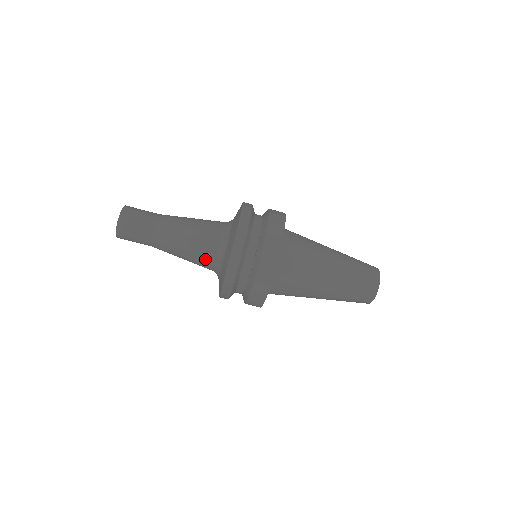
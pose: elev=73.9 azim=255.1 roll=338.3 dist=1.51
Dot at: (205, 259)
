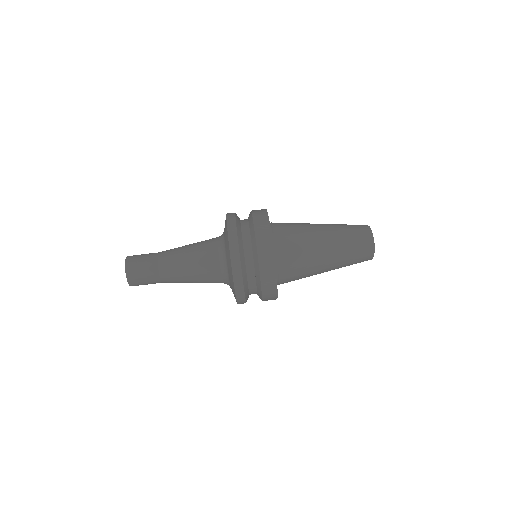
Dot at: (213, 281)
